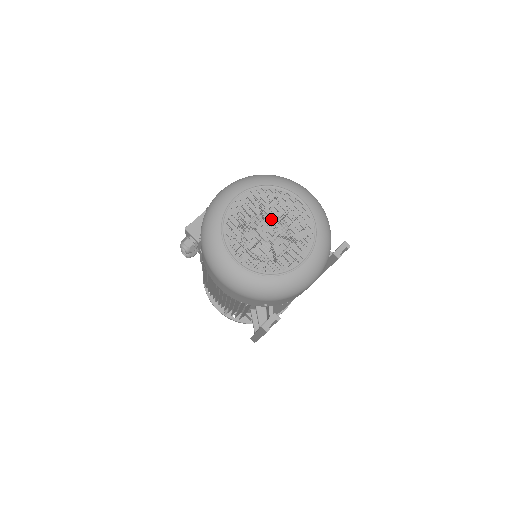
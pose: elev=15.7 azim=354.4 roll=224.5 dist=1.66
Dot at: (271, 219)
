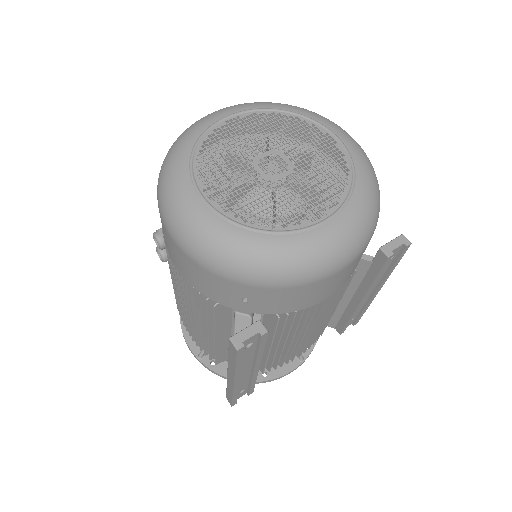
Dot at: (280, 152)
